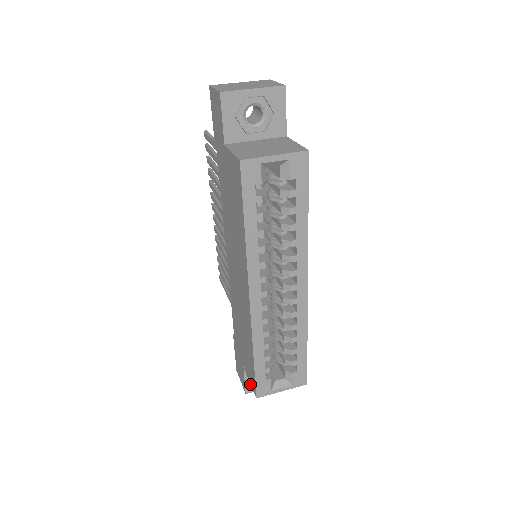
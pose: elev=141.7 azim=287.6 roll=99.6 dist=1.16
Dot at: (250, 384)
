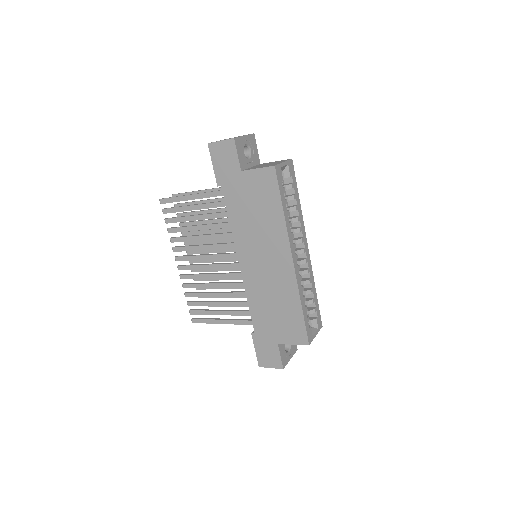
Dot at: (283, 359)
